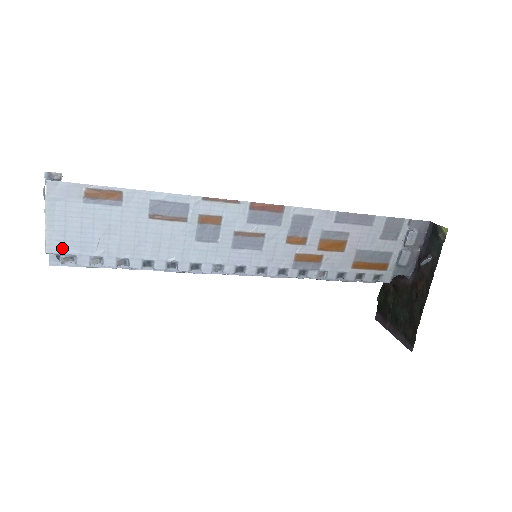
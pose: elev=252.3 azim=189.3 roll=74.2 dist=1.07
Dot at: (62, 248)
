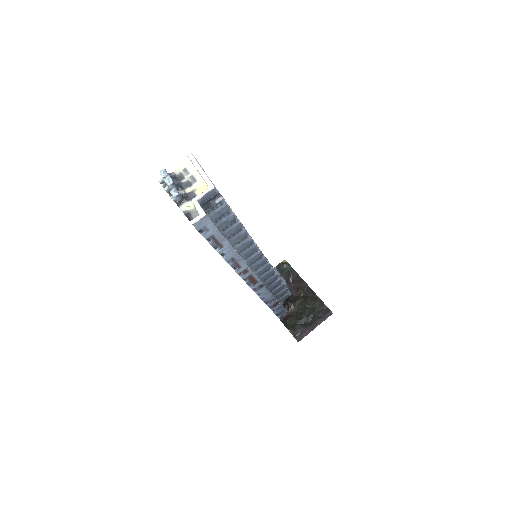
Dot at: (217, 190)
